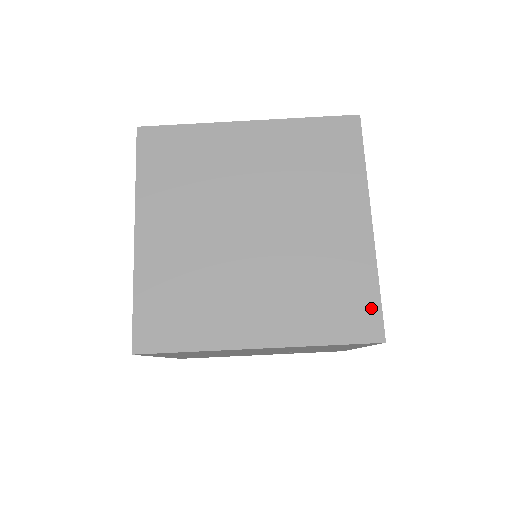
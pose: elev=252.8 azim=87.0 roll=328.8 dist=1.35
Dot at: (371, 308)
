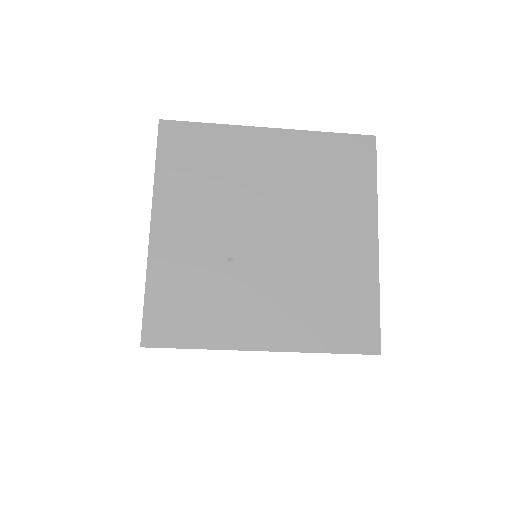
Dot at: occluded
